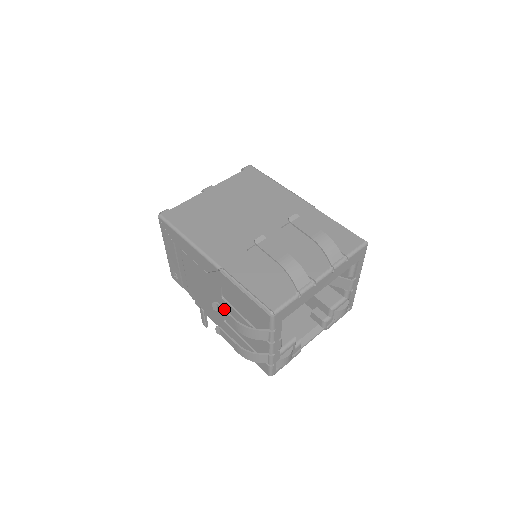
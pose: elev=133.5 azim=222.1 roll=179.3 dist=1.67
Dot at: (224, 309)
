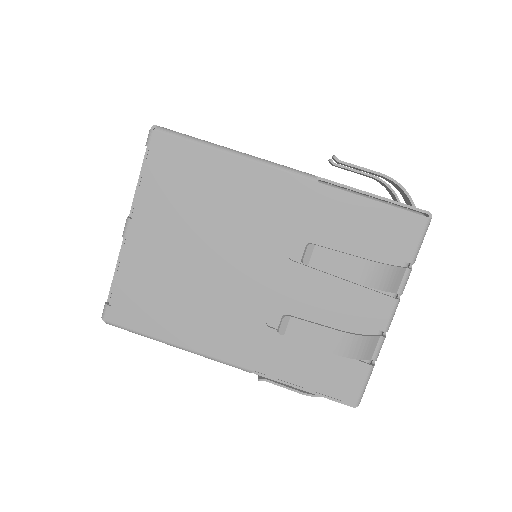
Dot at: (278, 385)
